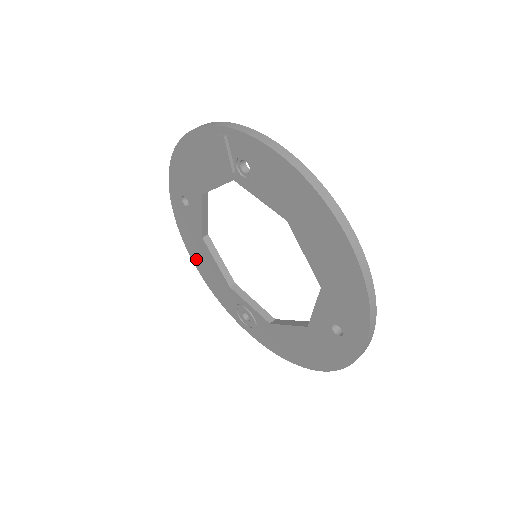
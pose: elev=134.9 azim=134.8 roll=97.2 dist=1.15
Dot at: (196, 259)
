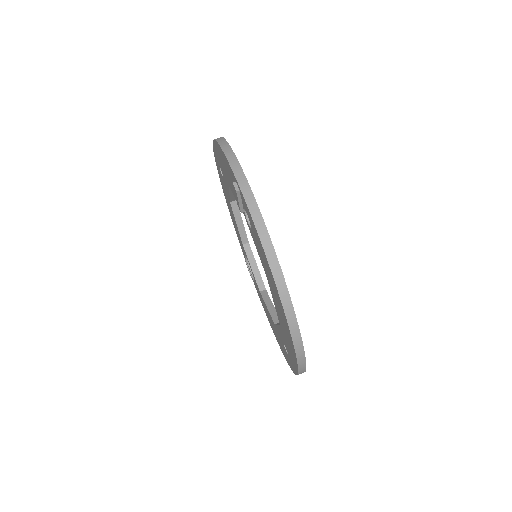
Dot at: (227, 203)
